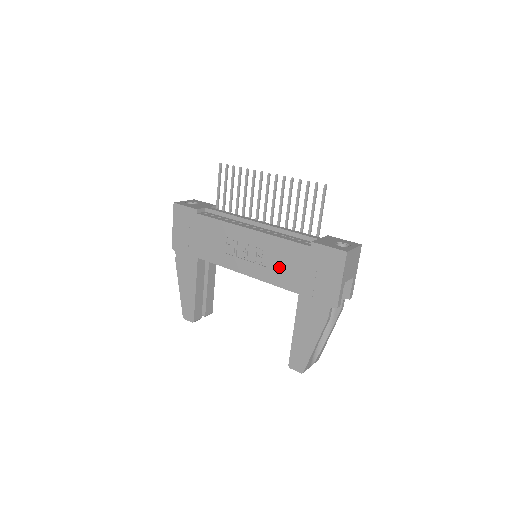
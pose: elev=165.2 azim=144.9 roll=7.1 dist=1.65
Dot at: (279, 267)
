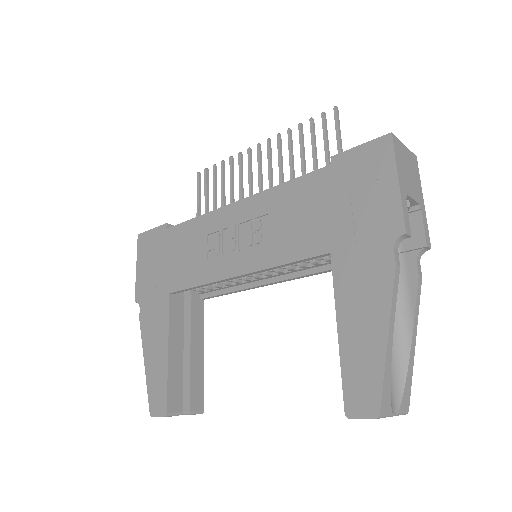
Dot at: (289, 228)
